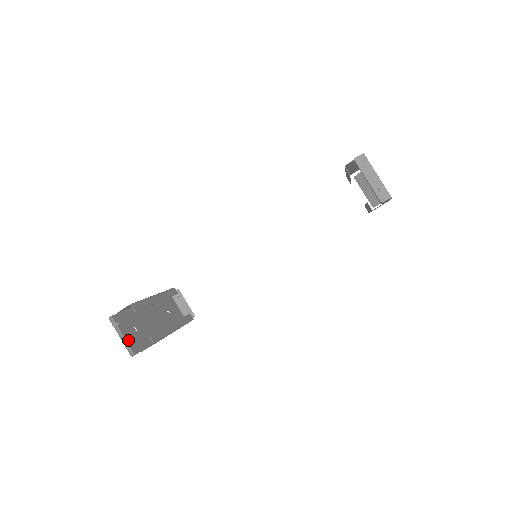
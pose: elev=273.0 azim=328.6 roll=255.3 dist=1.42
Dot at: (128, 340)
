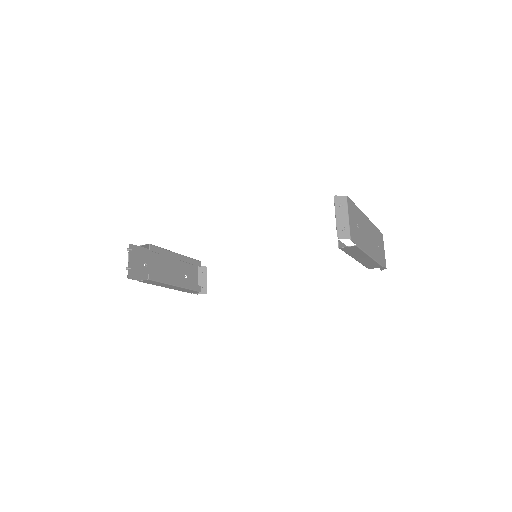
Dot at: (134, 267)
